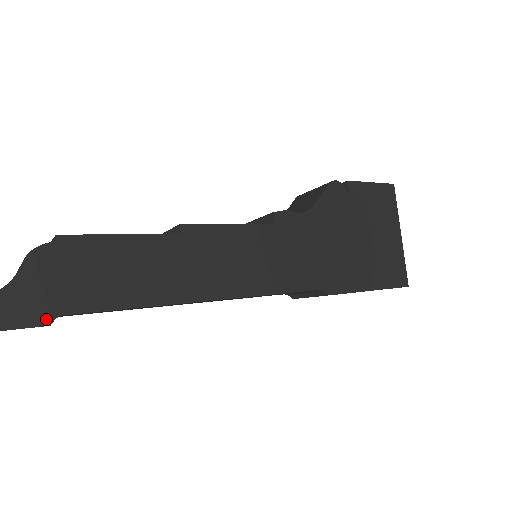
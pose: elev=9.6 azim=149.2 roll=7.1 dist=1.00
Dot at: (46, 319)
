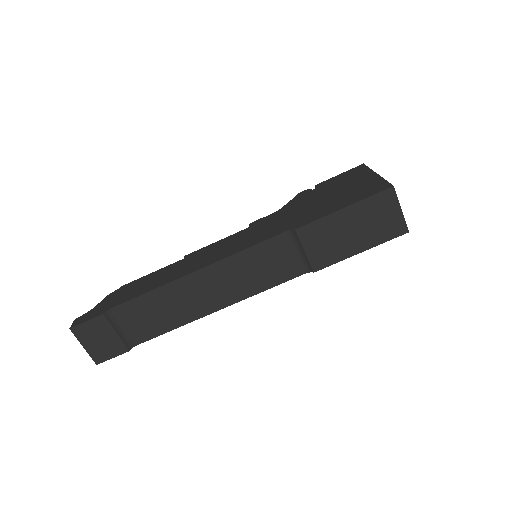
Dot at: (102, 313)
